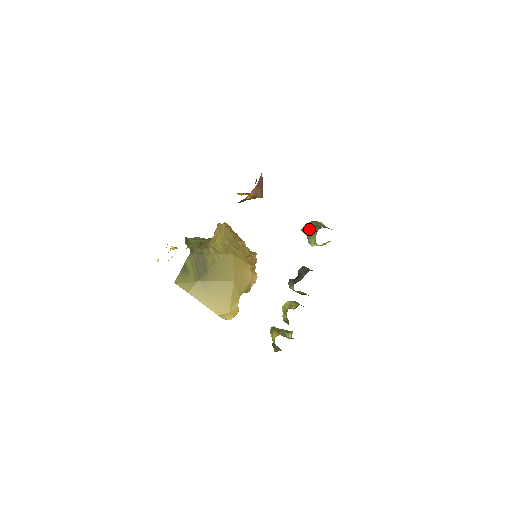
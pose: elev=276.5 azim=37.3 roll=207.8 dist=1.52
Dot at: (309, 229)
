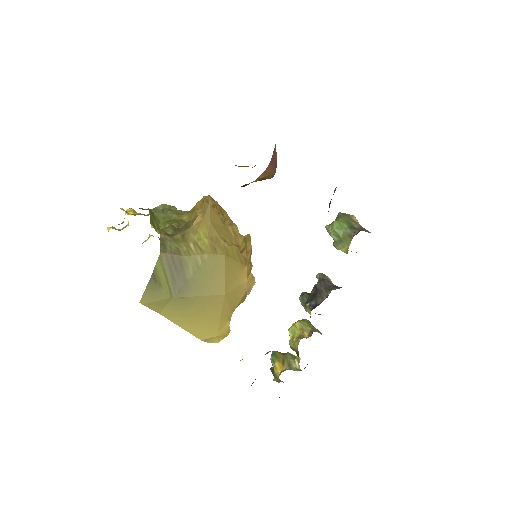
Dot at: (339, 231)
